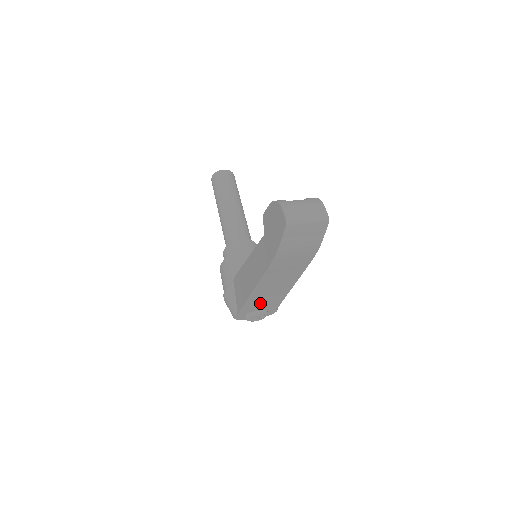
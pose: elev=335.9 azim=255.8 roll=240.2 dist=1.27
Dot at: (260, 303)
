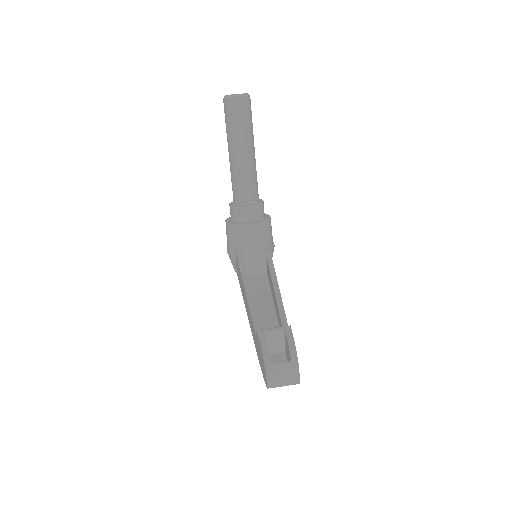
Dot at: occluded
